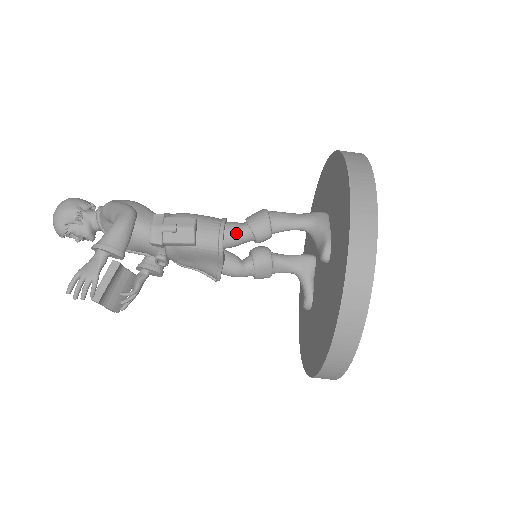
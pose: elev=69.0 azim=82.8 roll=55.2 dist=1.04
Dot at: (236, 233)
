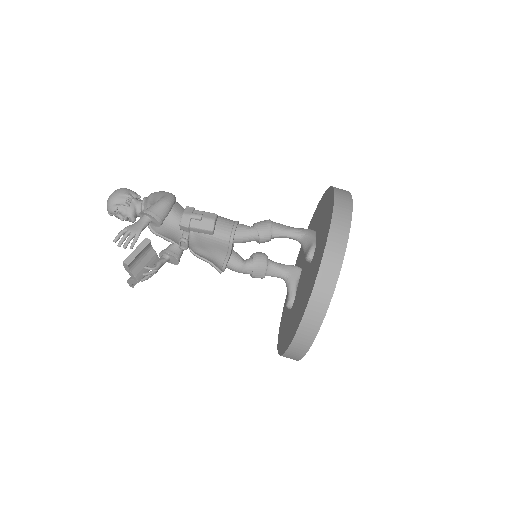
Dot at: (245, 231)
